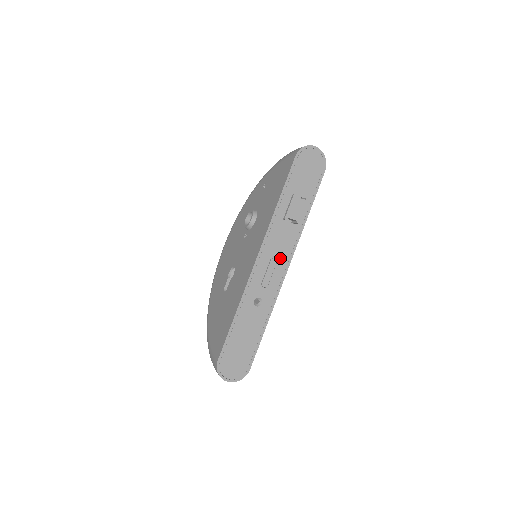
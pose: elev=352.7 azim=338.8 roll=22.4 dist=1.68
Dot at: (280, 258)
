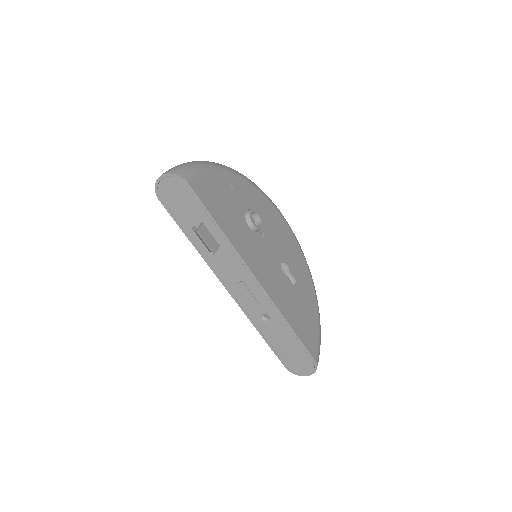
Dot at: (242, 278)
